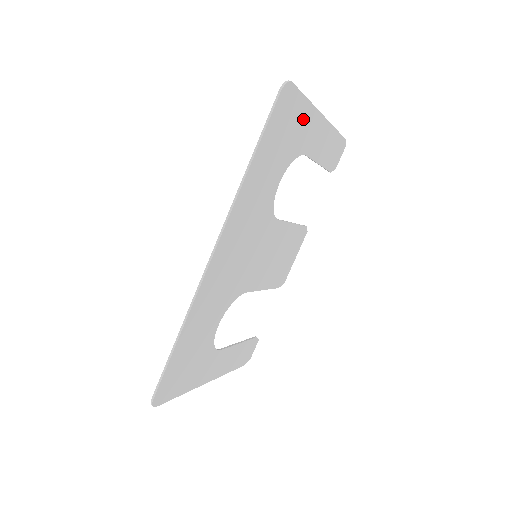
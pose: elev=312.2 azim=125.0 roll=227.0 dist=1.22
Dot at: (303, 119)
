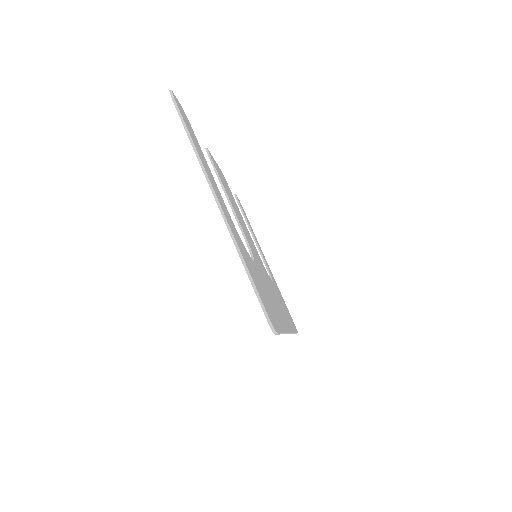
Dot at: (244, 257)
